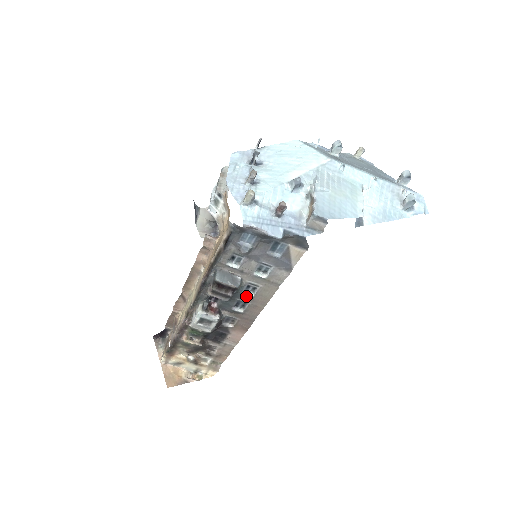
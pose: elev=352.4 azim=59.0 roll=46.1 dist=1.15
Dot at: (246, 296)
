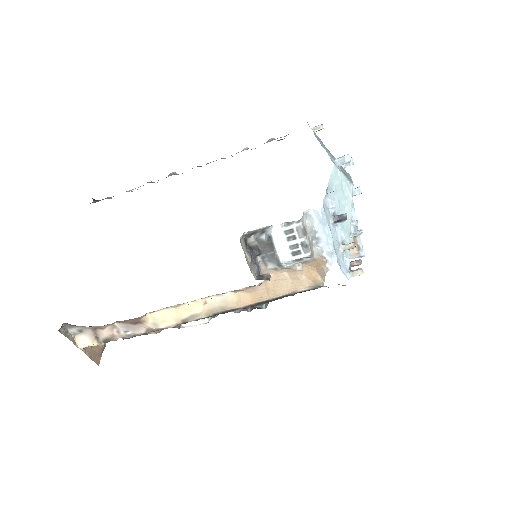
Dot at: occluded
